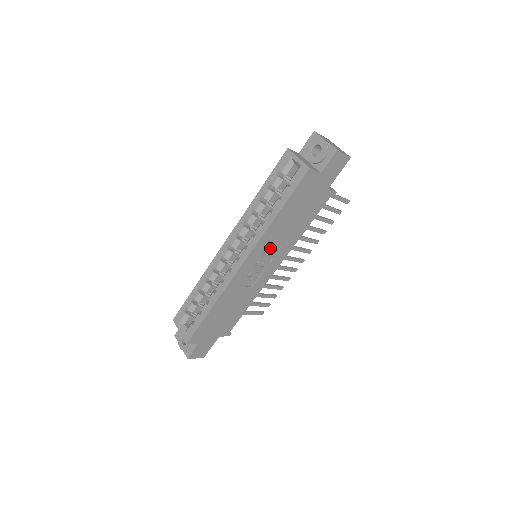
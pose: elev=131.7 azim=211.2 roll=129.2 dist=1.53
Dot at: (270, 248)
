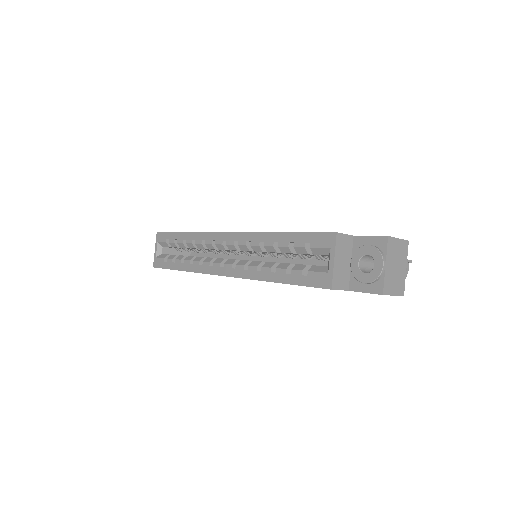
Dot at: occluded
